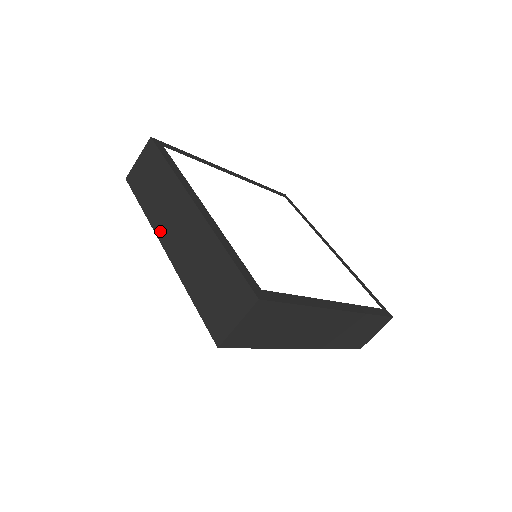
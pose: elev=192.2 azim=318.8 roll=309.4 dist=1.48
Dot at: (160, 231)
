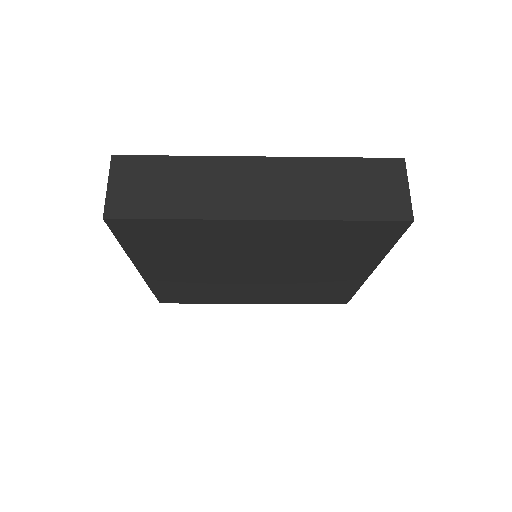
Dot at: occluded
